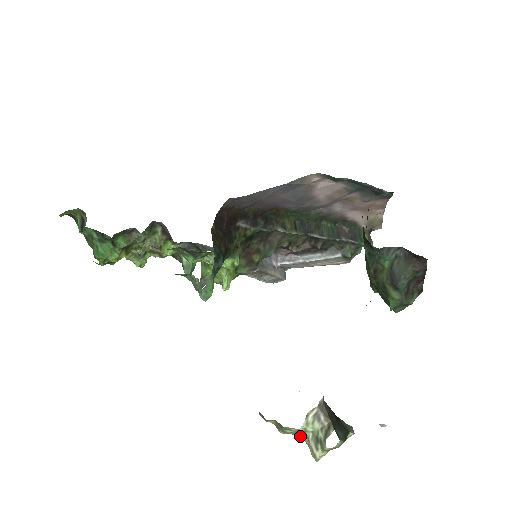
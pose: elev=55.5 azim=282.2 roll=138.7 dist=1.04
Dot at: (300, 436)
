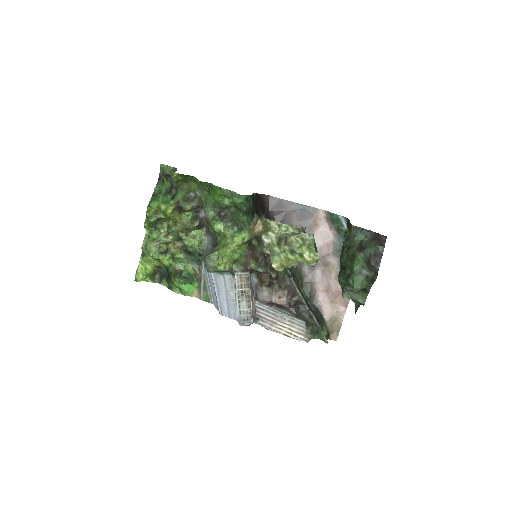
Dot at: (277, 243)
